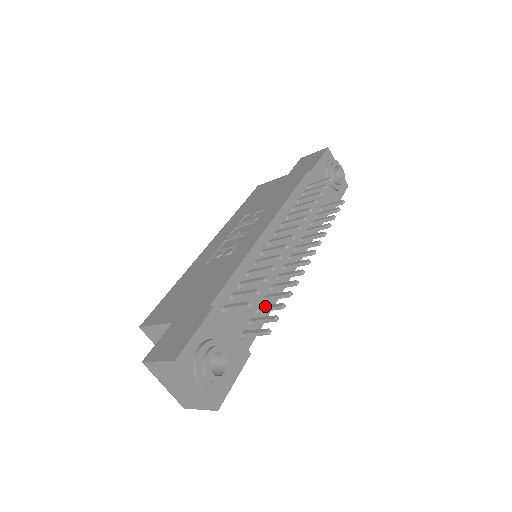
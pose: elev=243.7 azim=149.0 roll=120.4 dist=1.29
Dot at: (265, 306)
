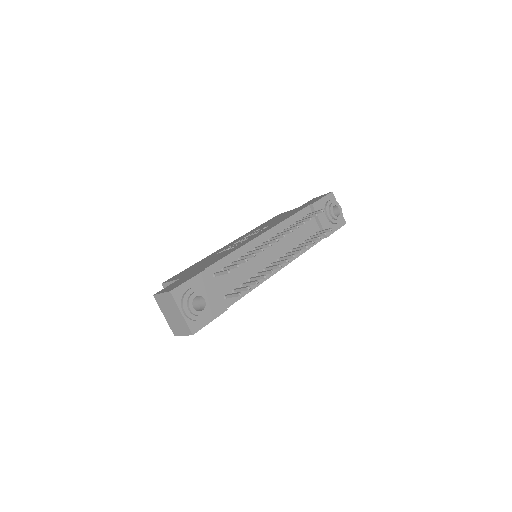
Dot at: (246, 282)
